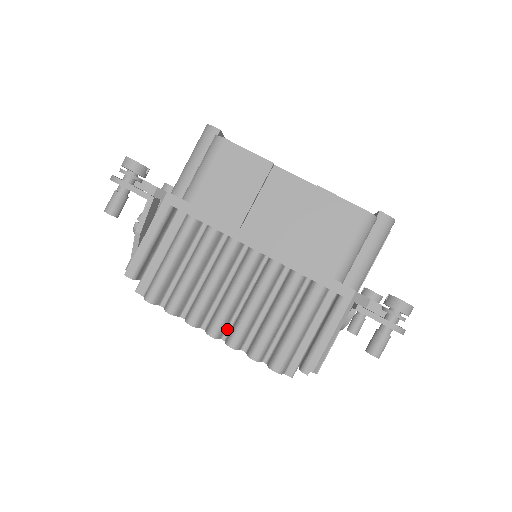
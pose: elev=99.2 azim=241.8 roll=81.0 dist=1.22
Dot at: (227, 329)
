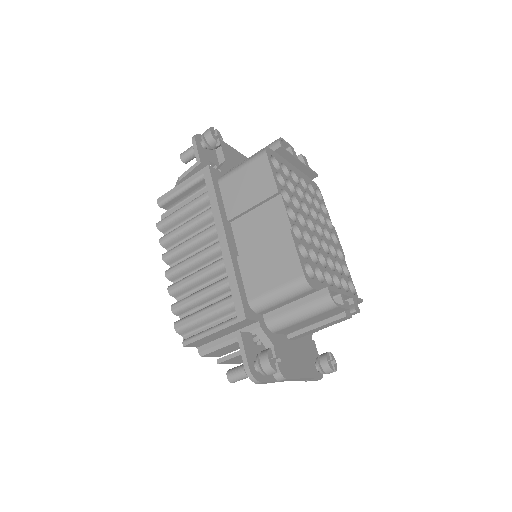
Dot at: (180, 279)
